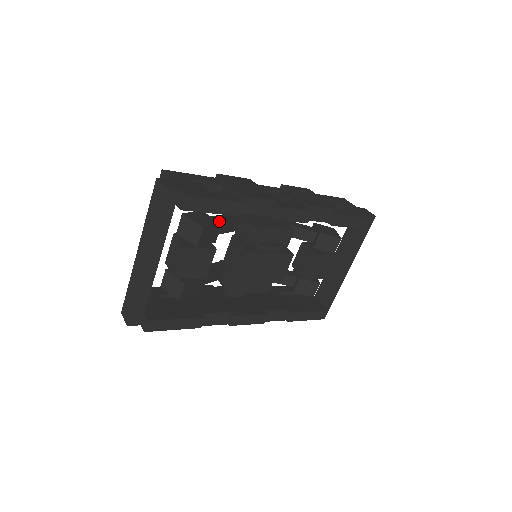
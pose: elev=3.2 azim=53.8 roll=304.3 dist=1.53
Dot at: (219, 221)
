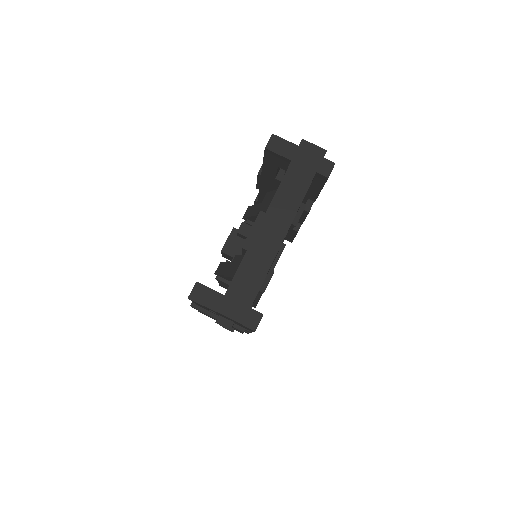
Dot at: occluded
